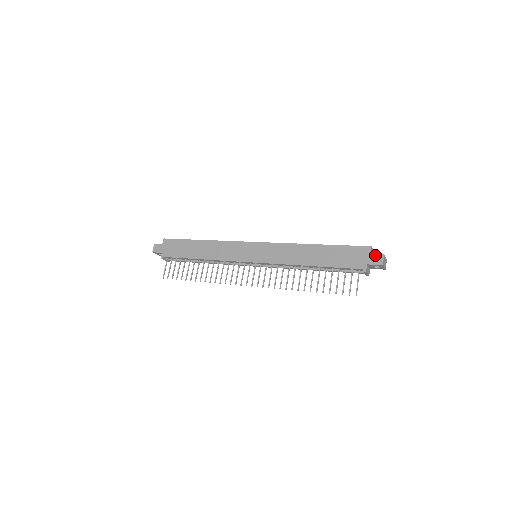
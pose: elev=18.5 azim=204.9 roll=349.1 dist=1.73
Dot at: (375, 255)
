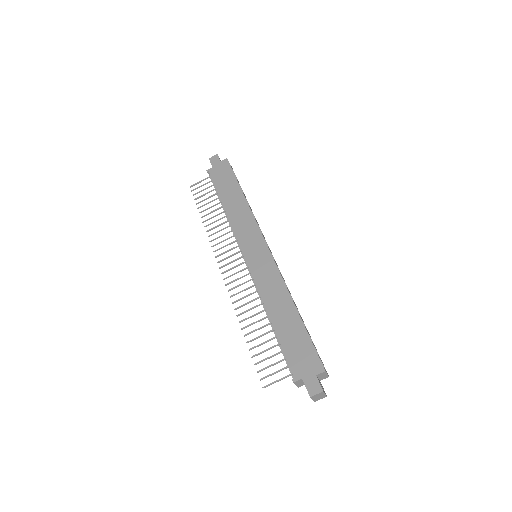
Dot at: (317, 381)
